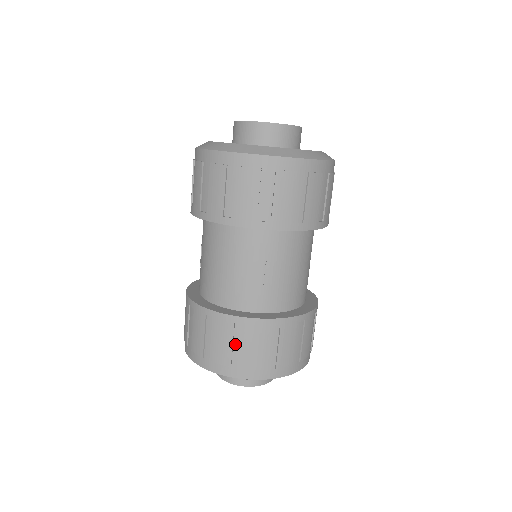
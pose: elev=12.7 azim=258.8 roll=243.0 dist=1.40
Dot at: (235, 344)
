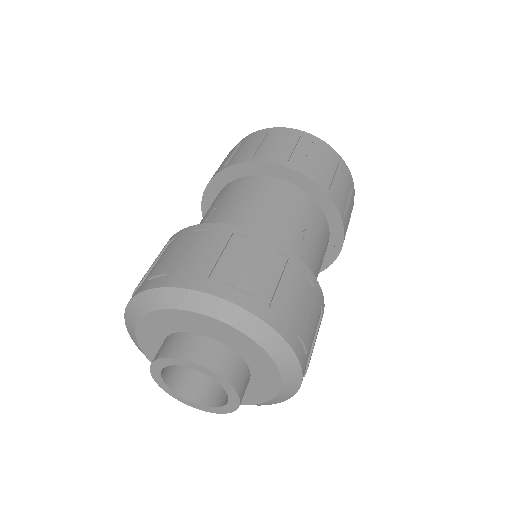
Dot at: (267, 272)
